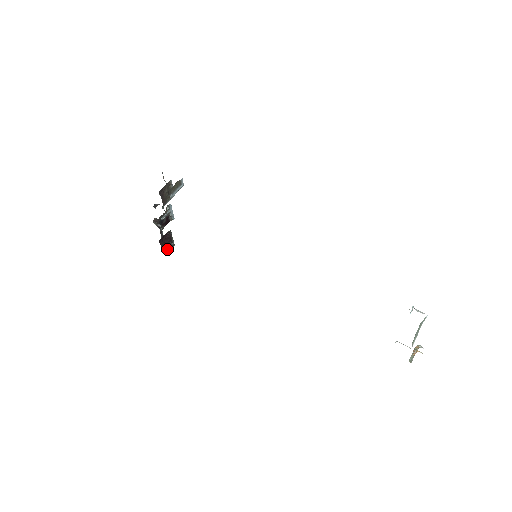
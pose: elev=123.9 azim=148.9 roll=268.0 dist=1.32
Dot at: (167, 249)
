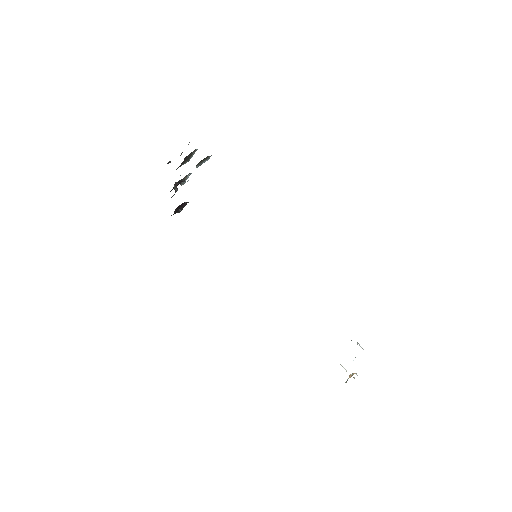
Dot at: (174, 213)
